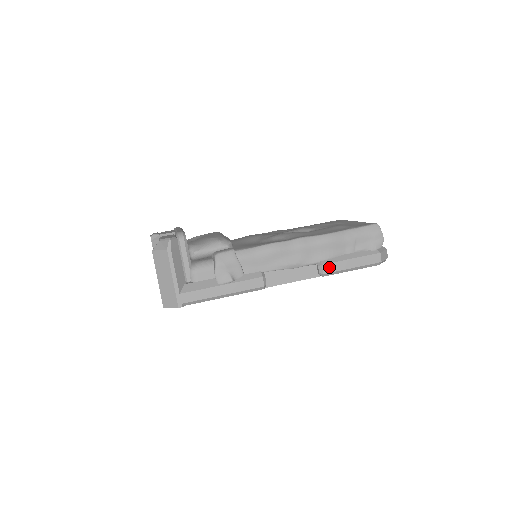
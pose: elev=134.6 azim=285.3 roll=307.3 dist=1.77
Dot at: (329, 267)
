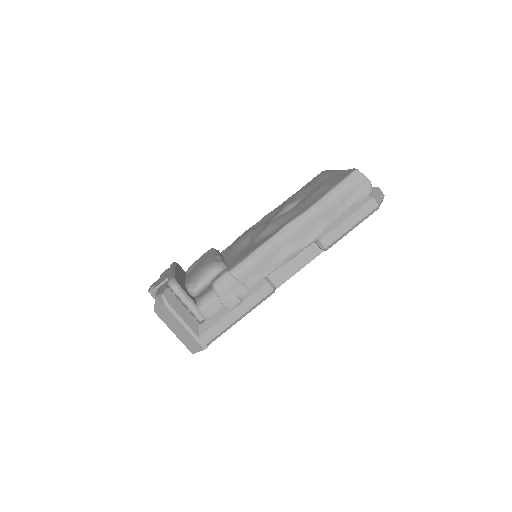
Dot at: (328, 239)
